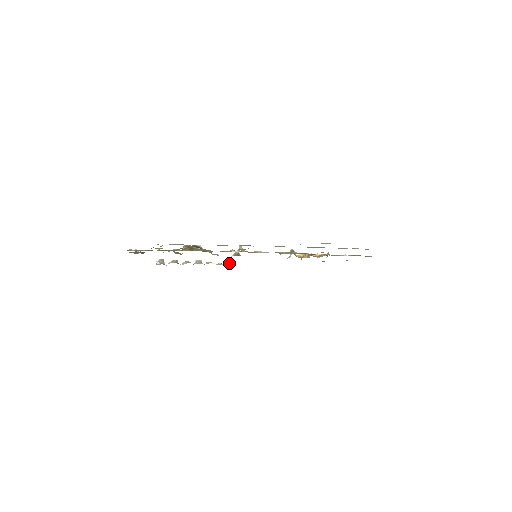
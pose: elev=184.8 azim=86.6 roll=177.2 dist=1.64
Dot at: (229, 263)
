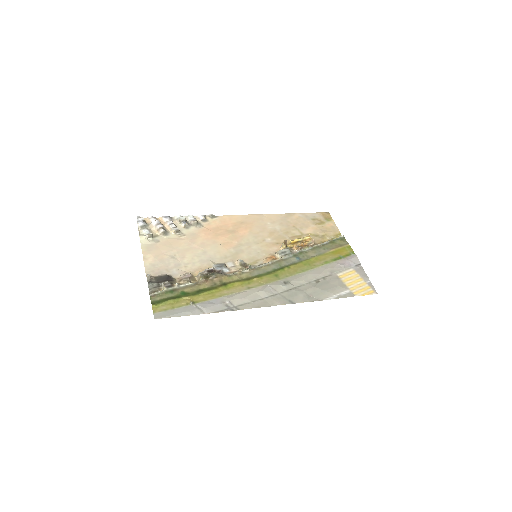
Dot at: (211, 214)
